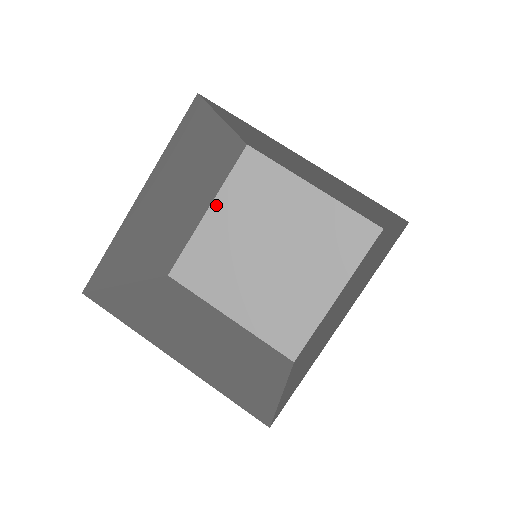
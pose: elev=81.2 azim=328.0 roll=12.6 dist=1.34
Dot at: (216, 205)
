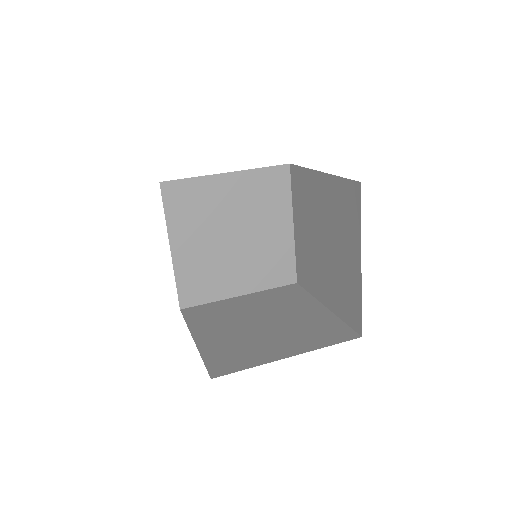
Dot at: (295, 219)
